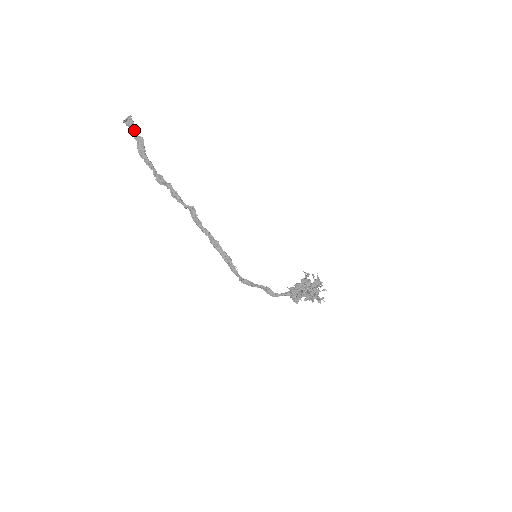
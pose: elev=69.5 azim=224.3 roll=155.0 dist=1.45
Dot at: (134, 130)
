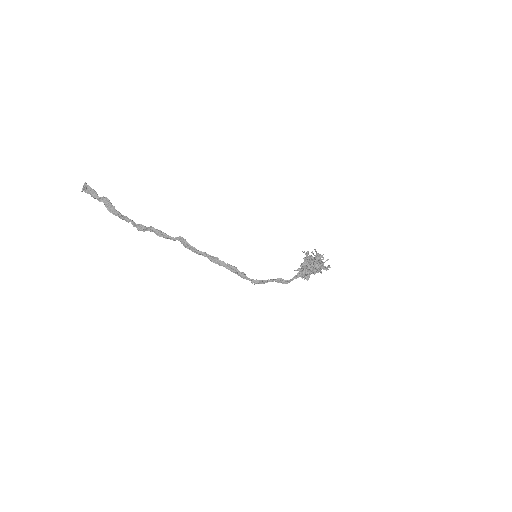
Dot at: (95, 194)
